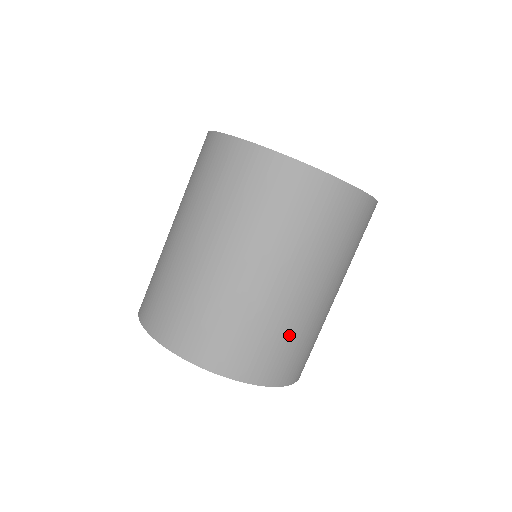
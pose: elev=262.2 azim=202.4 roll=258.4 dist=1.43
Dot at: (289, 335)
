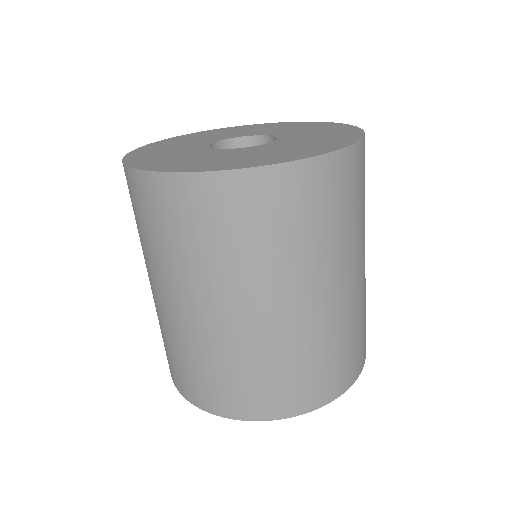
Dot at: (228, 365)
